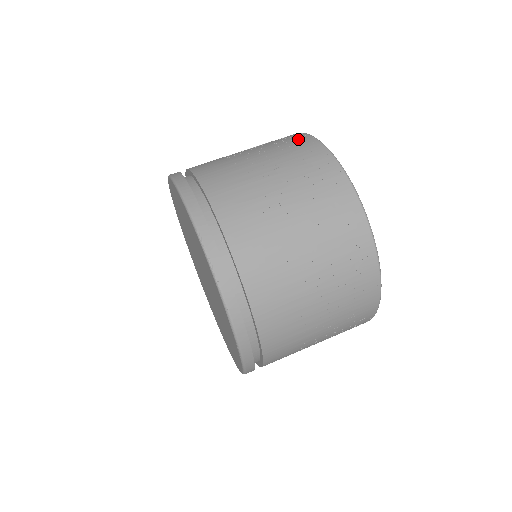
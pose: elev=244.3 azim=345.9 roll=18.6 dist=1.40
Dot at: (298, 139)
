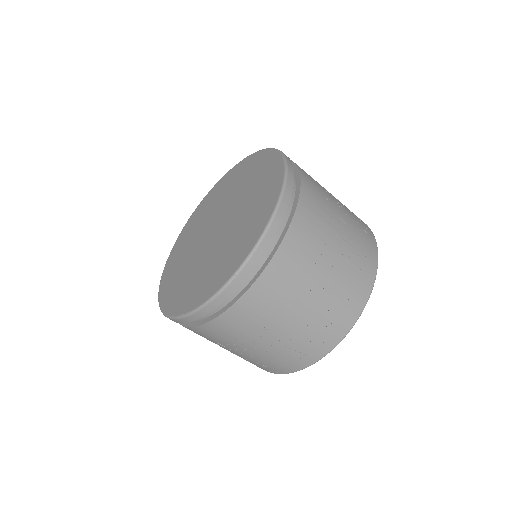
Dot at: (370, 253)
